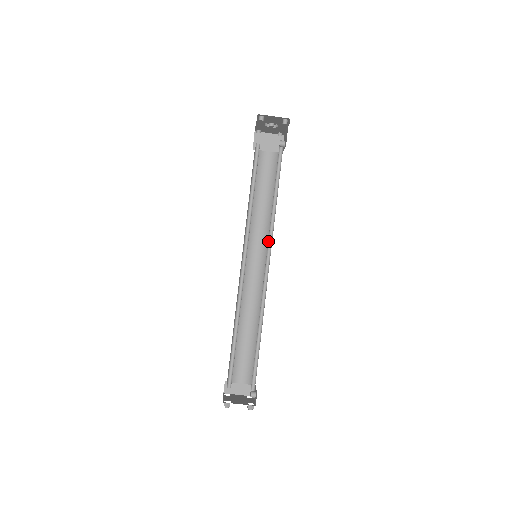
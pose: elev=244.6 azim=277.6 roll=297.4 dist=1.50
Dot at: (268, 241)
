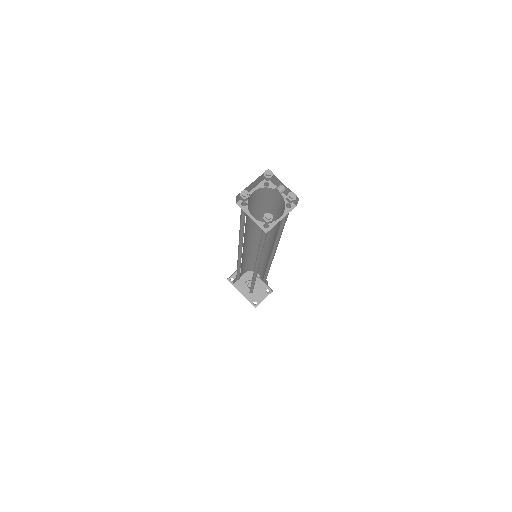
Dot at: (255, 247)
